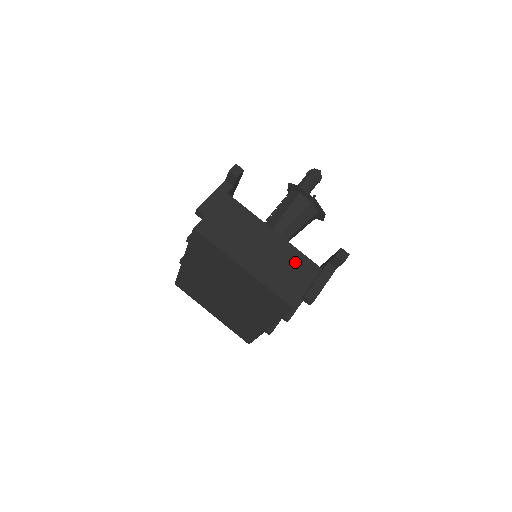
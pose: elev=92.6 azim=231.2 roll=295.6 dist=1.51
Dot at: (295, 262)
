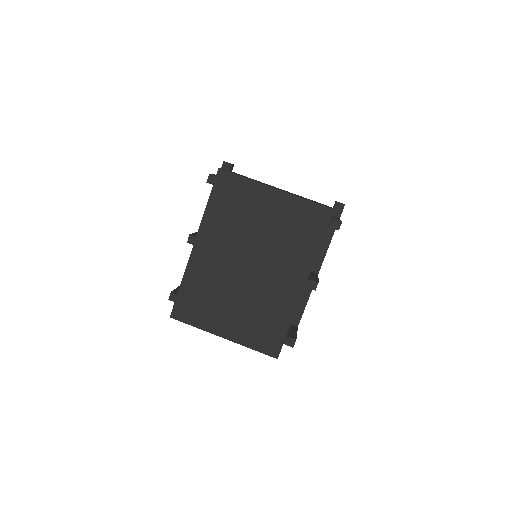
Dot at: occluded
